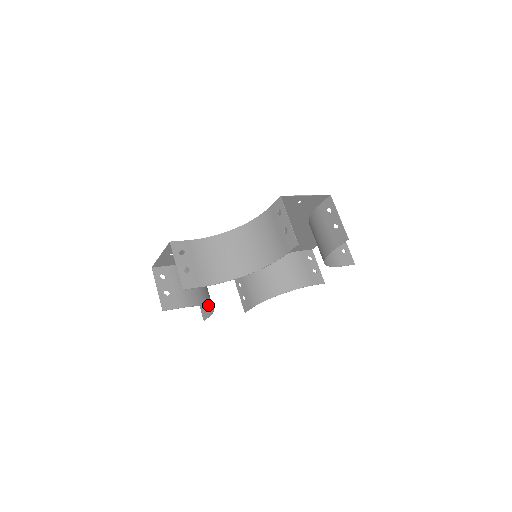
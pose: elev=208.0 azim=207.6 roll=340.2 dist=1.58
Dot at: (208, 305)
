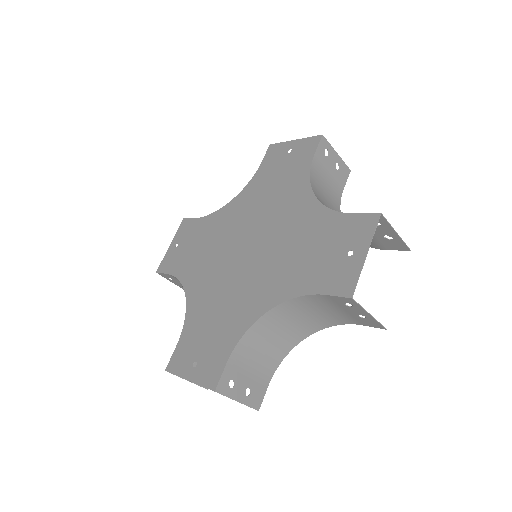
Dot at: occluded
